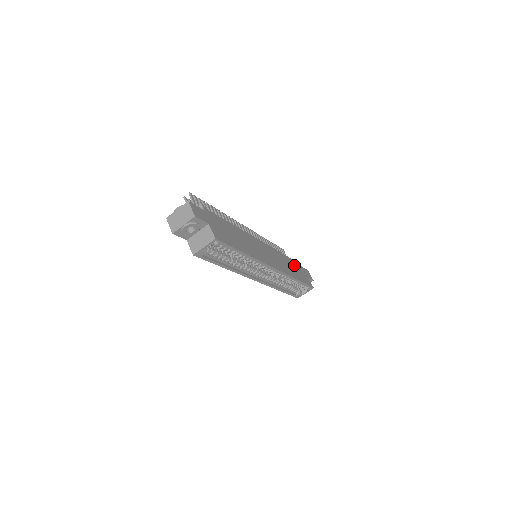
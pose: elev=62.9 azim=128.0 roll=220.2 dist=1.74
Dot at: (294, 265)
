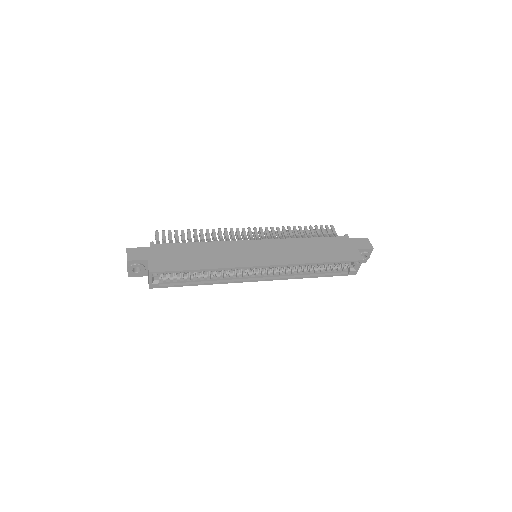
Dot at: (327, 244)
